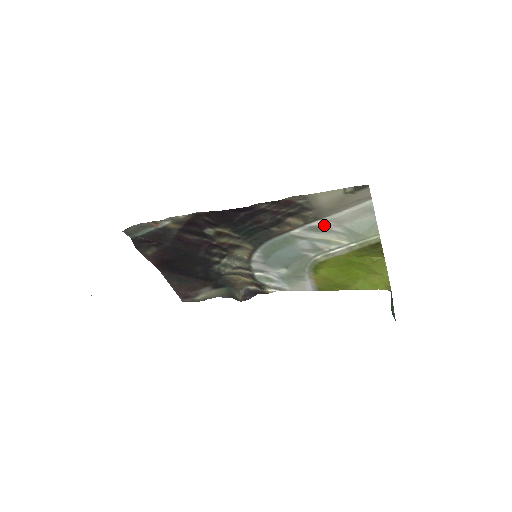
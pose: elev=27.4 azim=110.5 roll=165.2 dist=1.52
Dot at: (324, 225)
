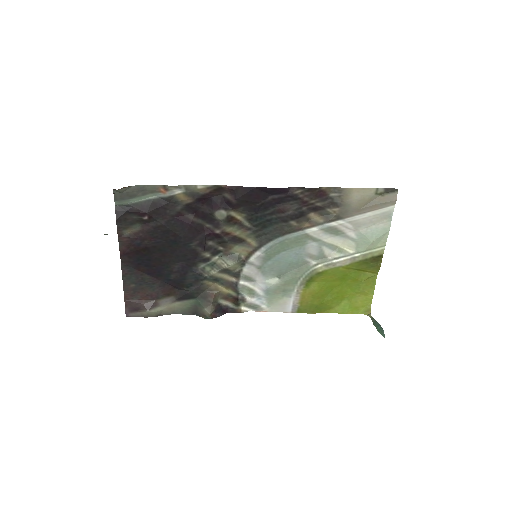
Dot at: (342, 227)
